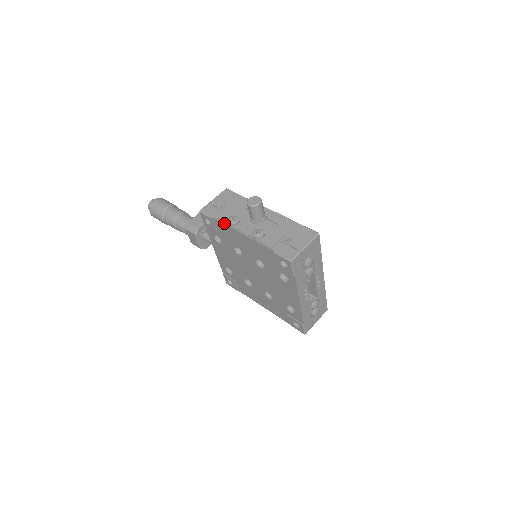
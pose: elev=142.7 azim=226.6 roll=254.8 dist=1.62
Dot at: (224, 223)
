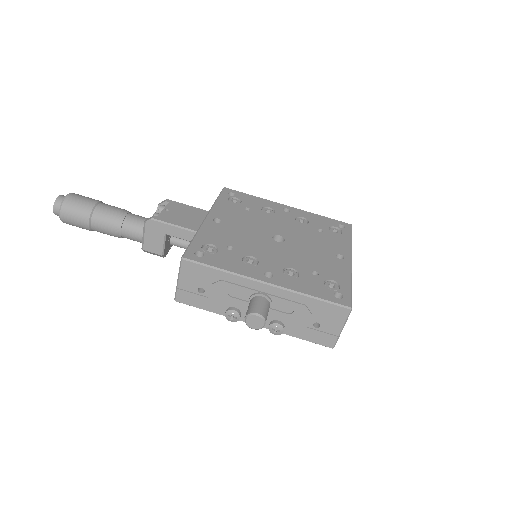
Dot at: occluded
